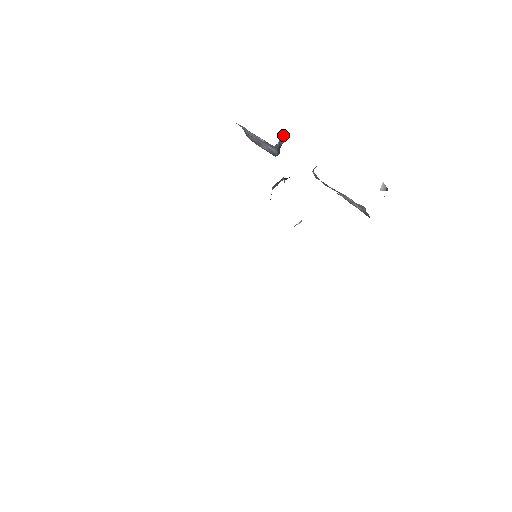
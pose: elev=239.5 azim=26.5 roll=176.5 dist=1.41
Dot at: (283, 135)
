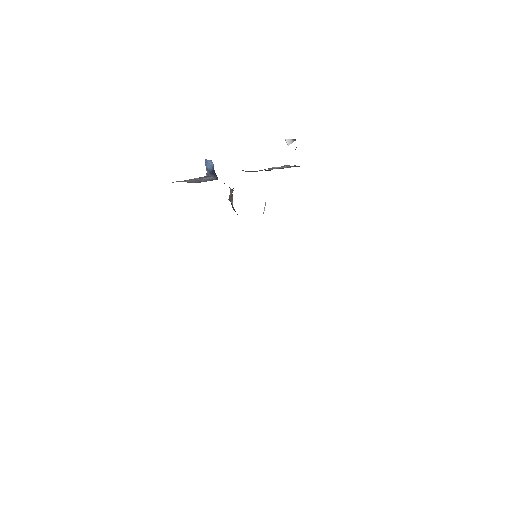
Dot at: (207, 163)
